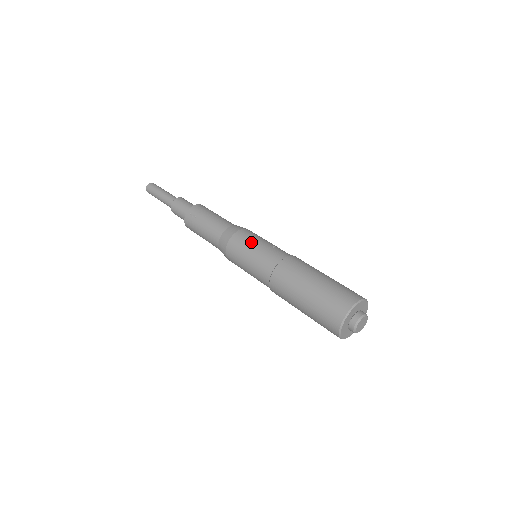
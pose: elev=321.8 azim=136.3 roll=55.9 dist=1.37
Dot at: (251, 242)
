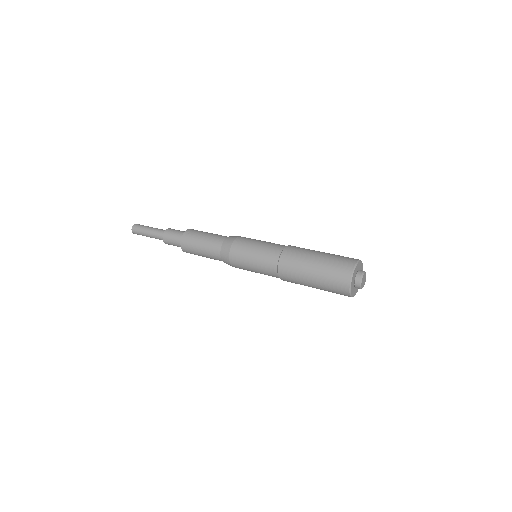
Dot at: (255, 240)
